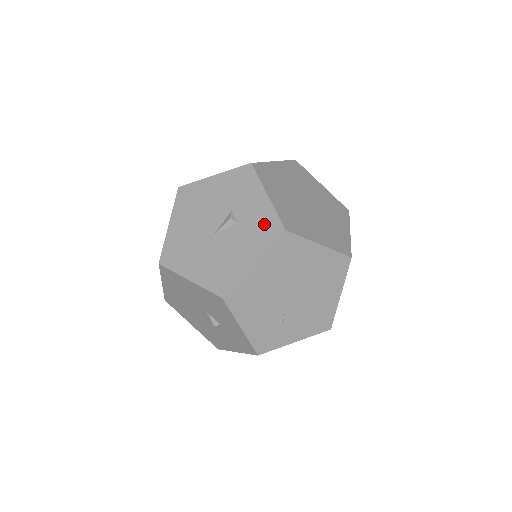
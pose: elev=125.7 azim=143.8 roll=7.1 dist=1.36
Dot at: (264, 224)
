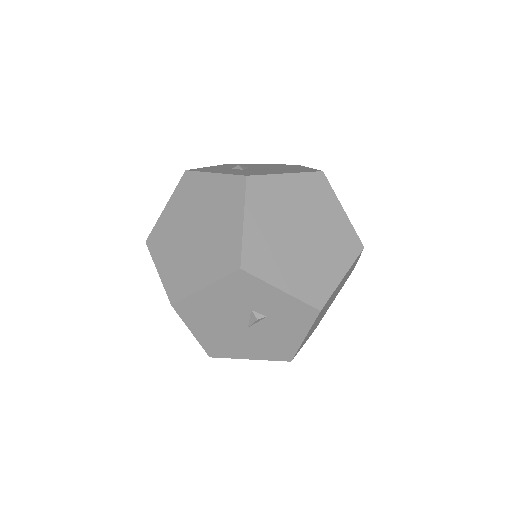
Dot at: (295, 312)
